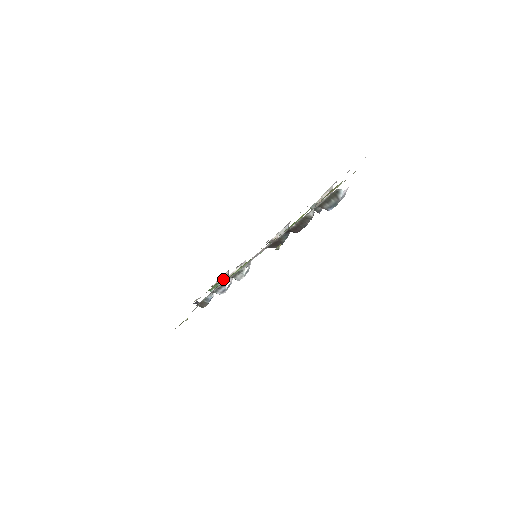
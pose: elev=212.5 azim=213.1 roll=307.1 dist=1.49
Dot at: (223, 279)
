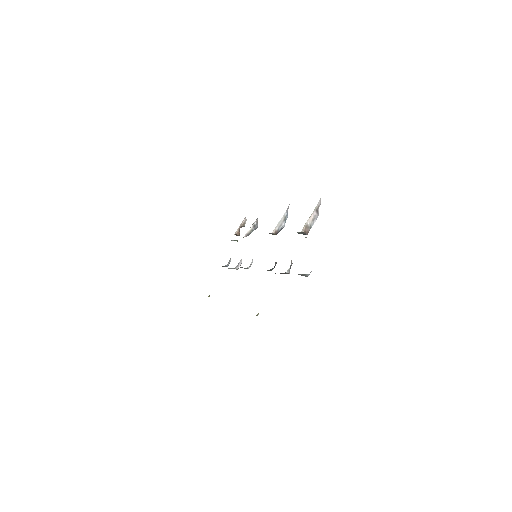
Dot at: (241, 226)
